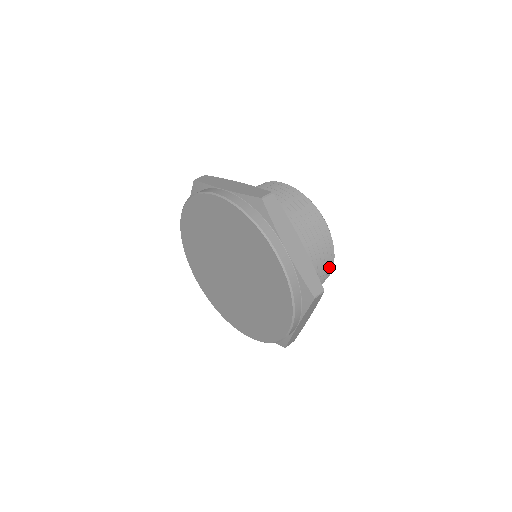
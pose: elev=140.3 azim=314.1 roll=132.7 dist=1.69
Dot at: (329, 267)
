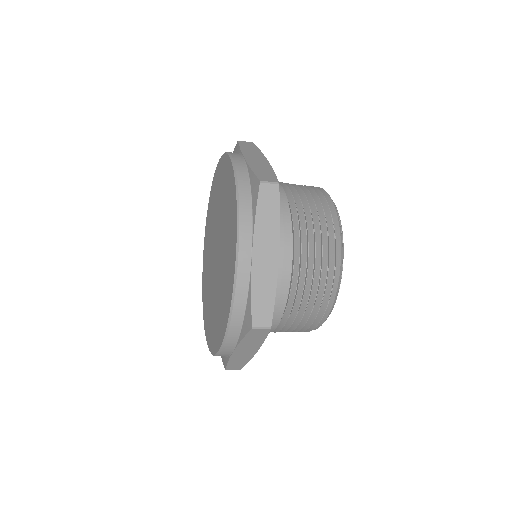
Dot at: (333, 238)
